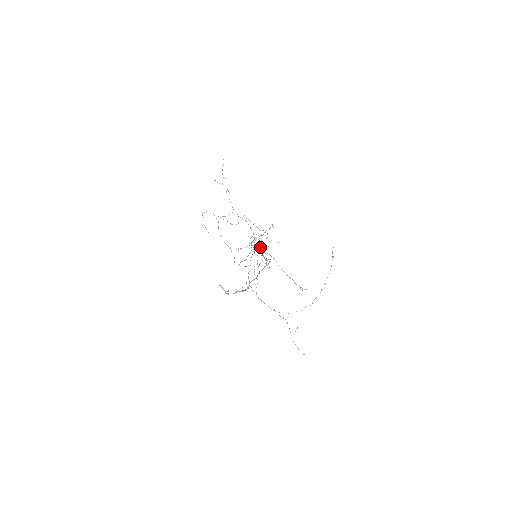
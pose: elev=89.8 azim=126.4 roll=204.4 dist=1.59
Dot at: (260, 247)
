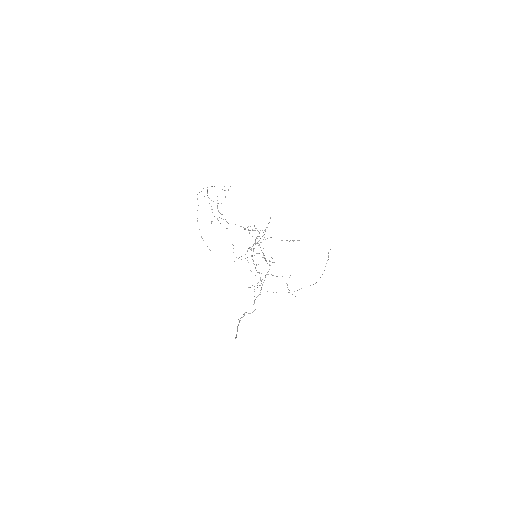
Dot at: occluded
